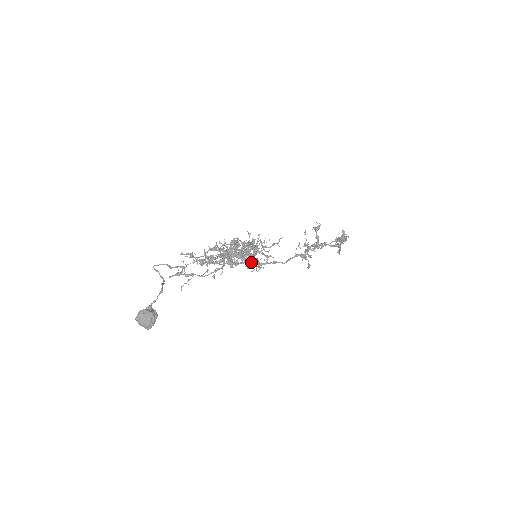
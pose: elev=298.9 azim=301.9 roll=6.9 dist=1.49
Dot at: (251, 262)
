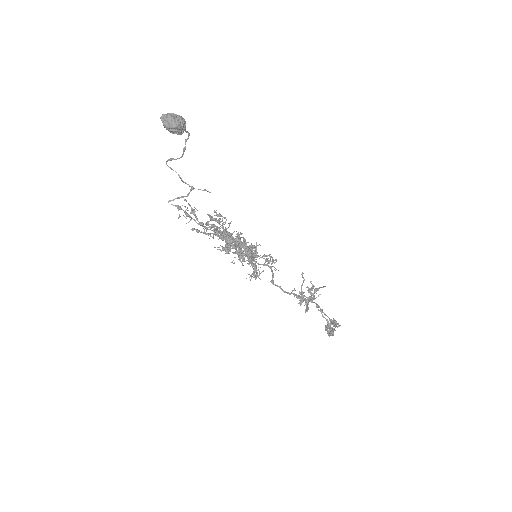
Dot at: (250, 258)
